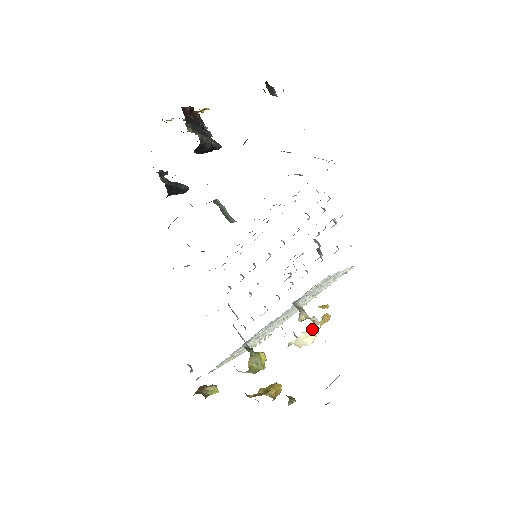
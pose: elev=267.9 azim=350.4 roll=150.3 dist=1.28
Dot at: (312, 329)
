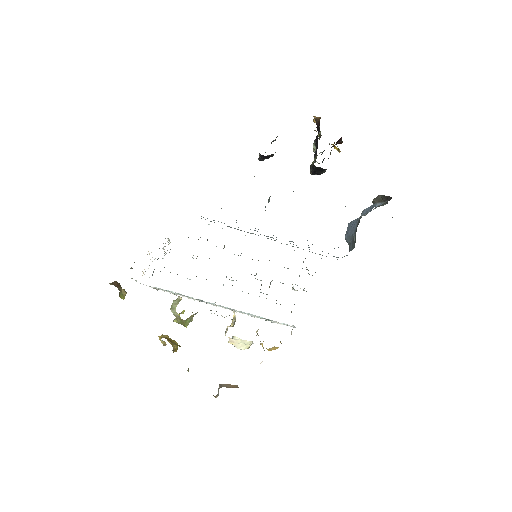
Dot at: (253, 343)
